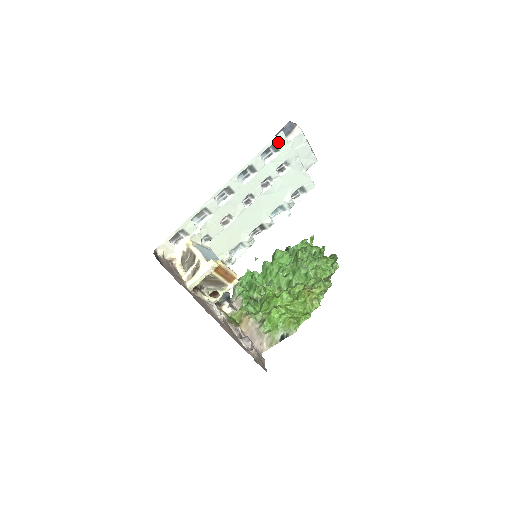
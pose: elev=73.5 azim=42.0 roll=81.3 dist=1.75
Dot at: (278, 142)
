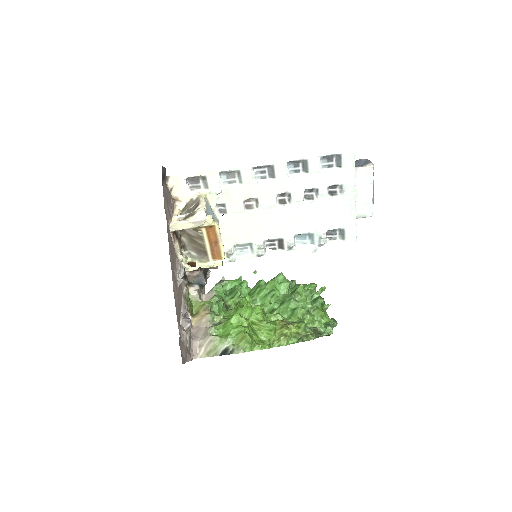
Dot at: (345, 156)
